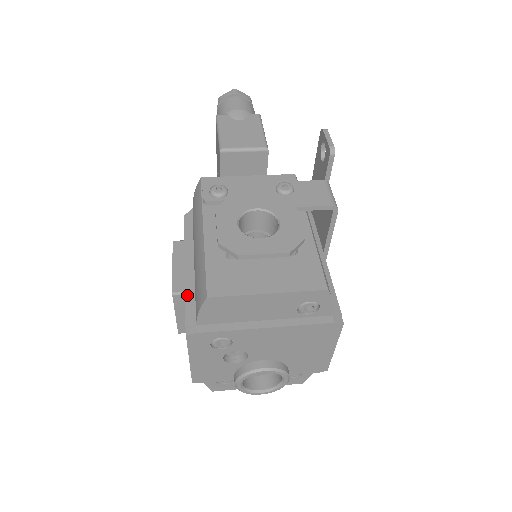
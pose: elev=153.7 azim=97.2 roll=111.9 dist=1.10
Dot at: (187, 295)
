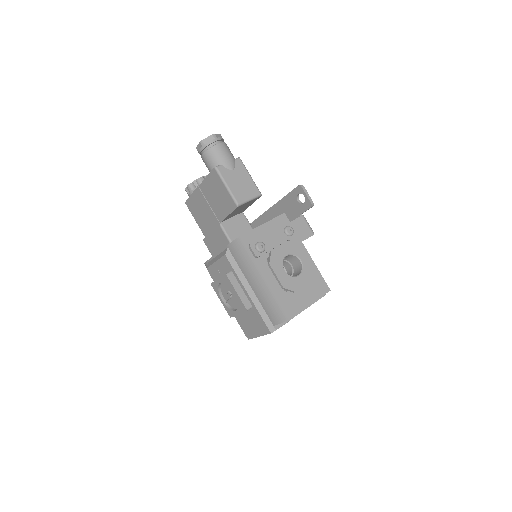
Dot at: (259, 311)
